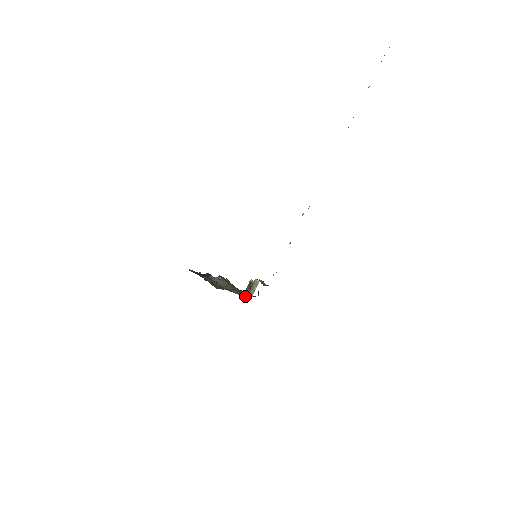
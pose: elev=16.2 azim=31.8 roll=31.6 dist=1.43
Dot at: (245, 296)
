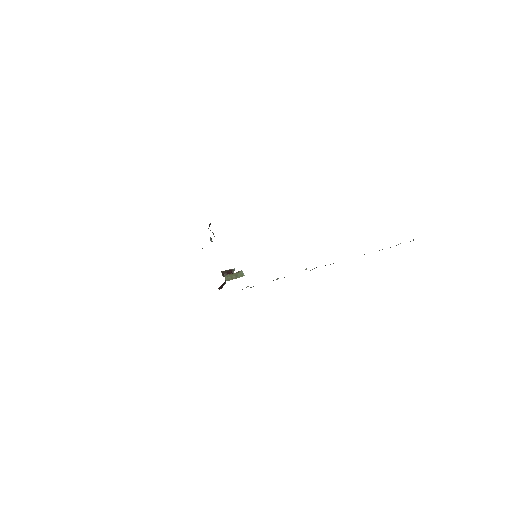
Dot at: occluded
